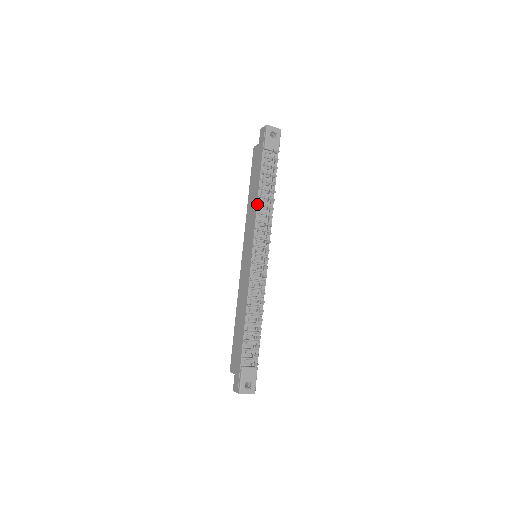
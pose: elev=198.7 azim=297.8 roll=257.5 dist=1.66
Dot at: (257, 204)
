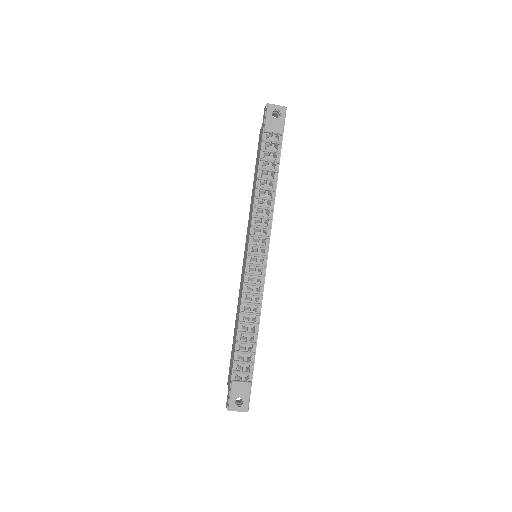
Dot at: (254, 197)
